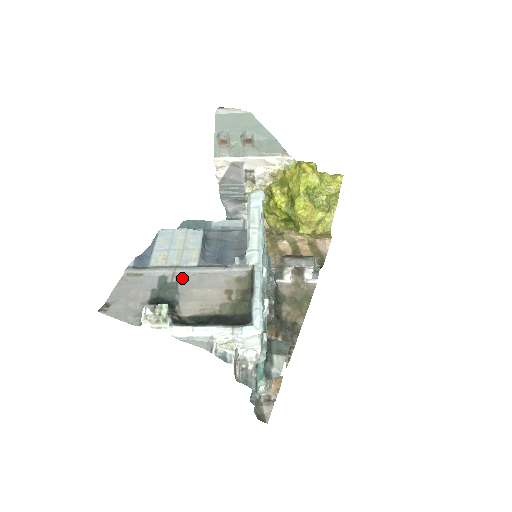
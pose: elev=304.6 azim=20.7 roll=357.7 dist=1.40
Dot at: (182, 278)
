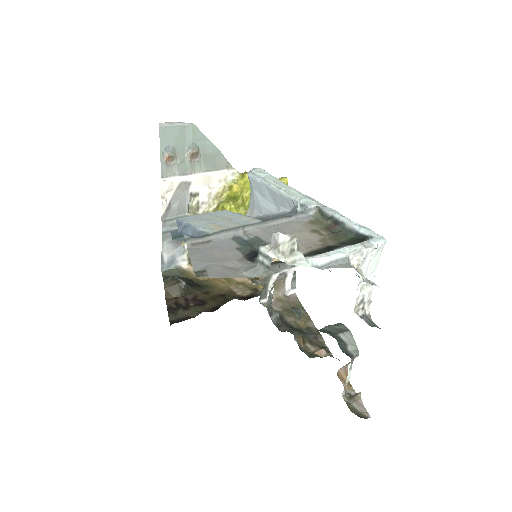
Dot at: (258, 233)
